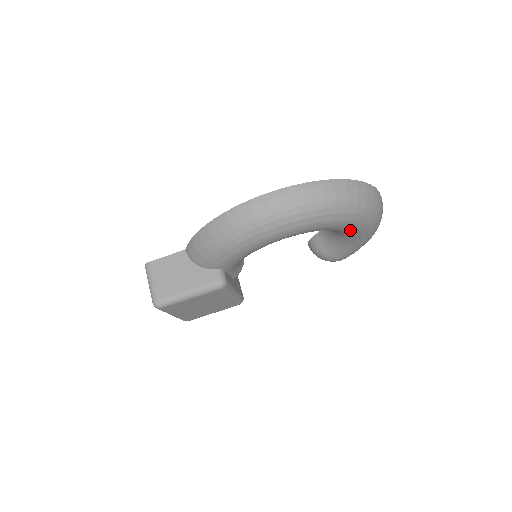
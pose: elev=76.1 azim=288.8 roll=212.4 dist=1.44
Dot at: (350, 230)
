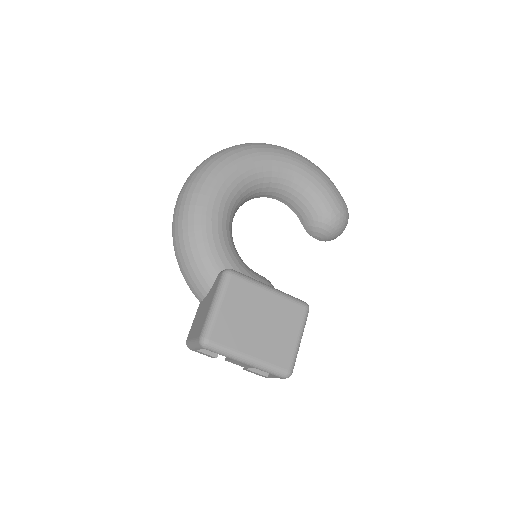
Dot at: (271, 165)
